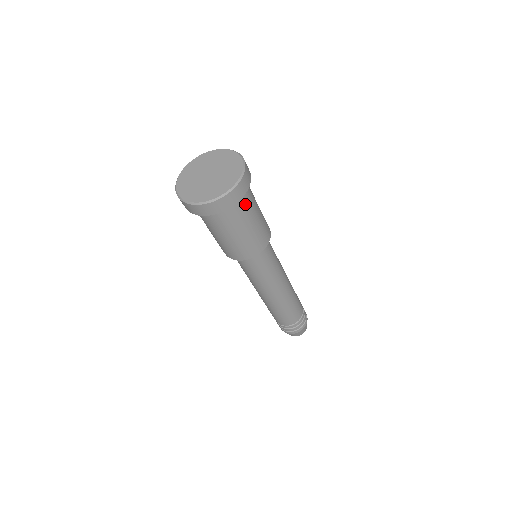
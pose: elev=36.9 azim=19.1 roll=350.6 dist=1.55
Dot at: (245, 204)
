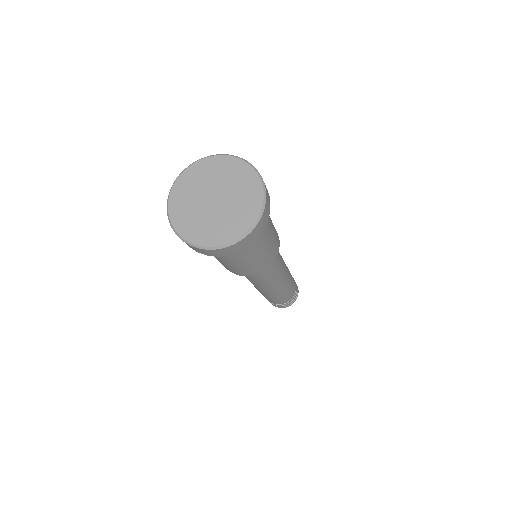
Dot at: occluded
